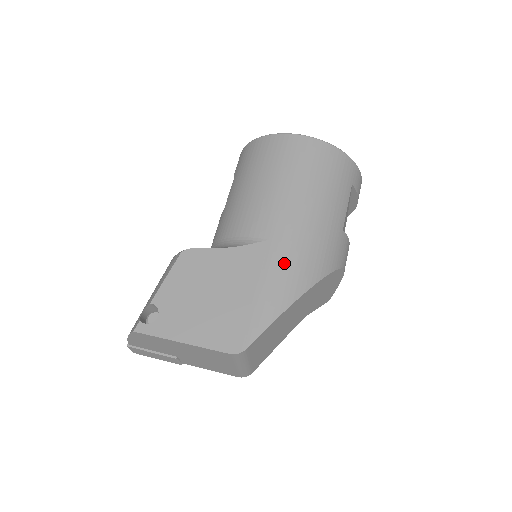
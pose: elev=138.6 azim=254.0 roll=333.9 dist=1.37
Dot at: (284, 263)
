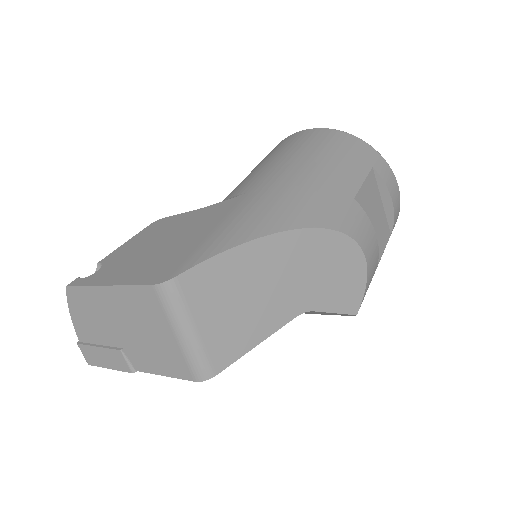
Dot at: (256, 206)
